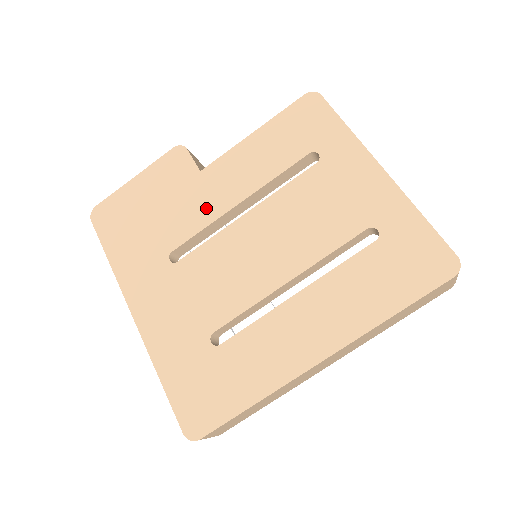
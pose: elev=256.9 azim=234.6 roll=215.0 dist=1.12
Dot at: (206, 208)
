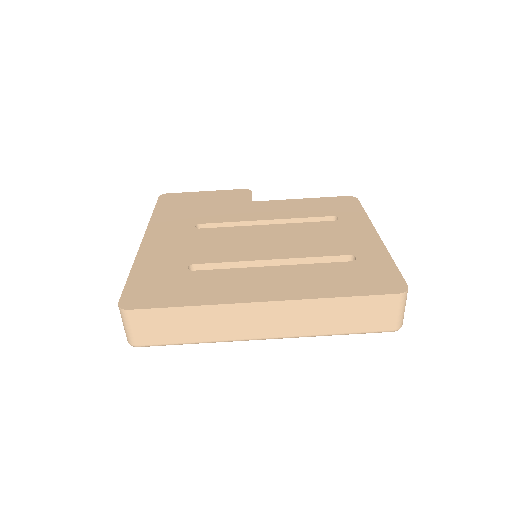
Dot at: (242, 215)
